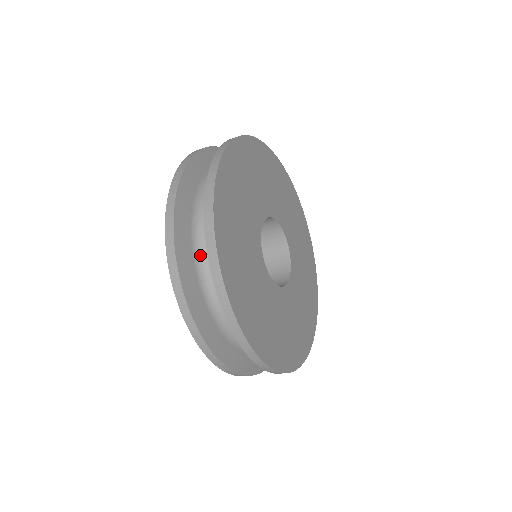
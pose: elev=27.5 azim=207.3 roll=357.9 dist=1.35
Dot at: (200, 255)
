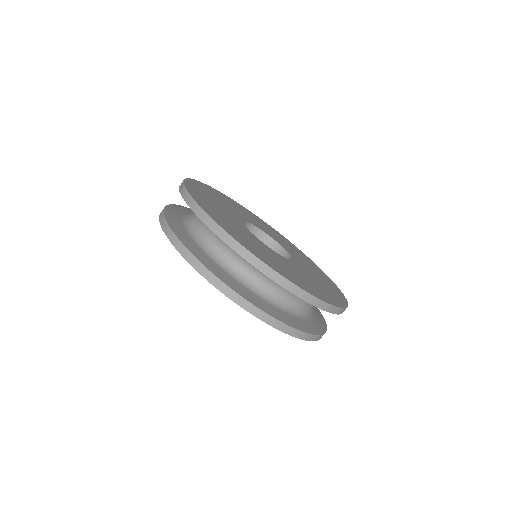
Dot at: (271, 299)
